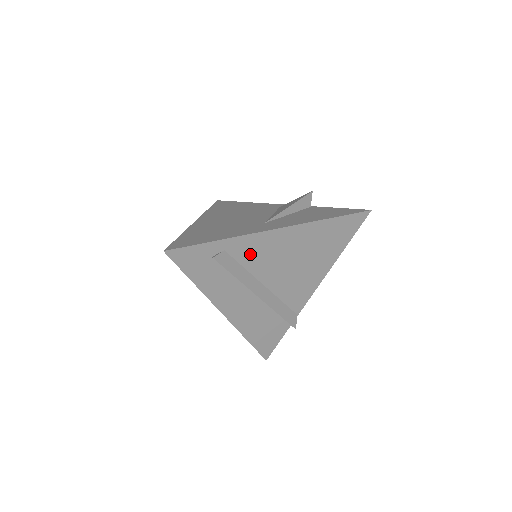
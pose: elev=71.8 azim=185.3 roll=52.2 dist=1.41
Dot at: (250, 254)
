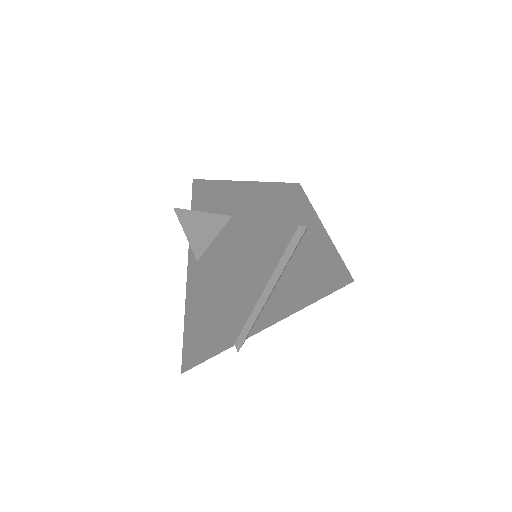
Dot at: (306, 249)
